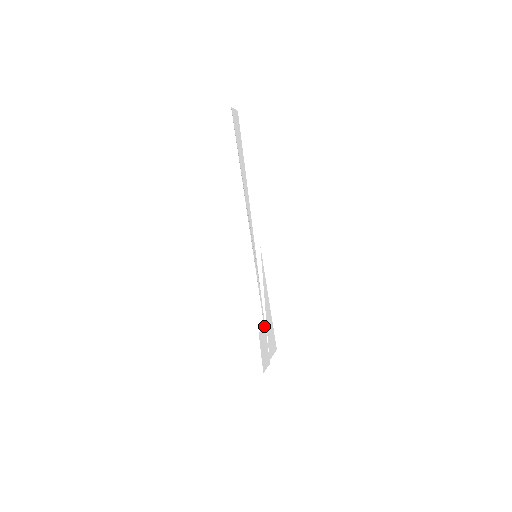
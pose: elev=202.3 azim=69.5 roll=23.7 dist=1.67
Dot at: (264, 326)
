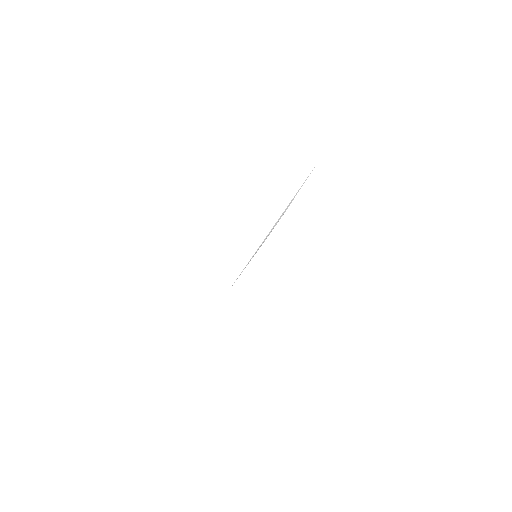
Dot at: occluded
